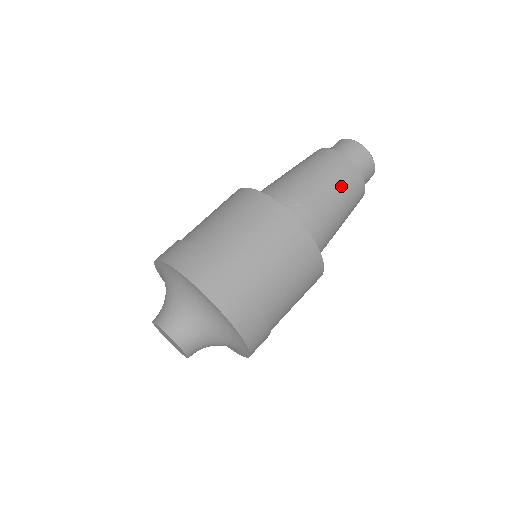
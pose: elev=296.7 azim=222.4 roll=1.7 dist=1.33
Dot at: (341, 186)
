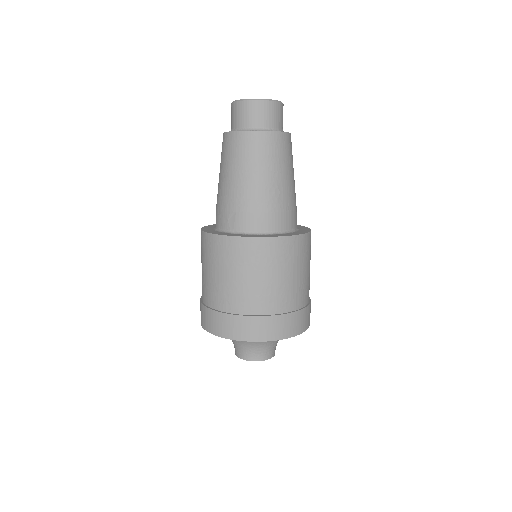
Dot at: (249, 163)
